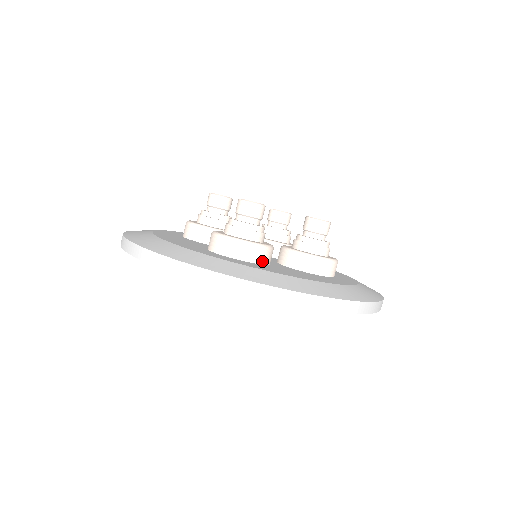
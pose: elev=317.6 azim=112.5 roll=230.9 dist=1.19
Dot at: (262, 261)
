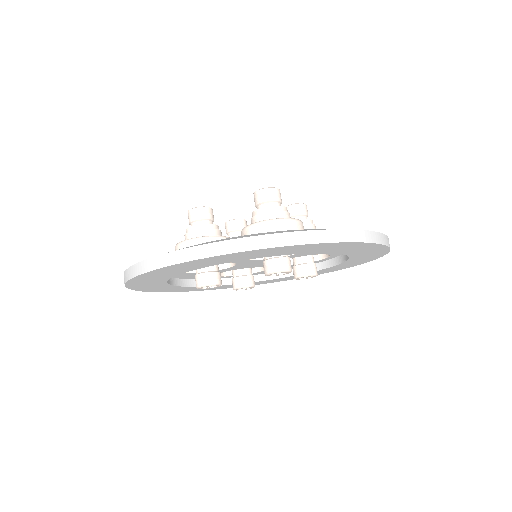
Dot at: occluded
